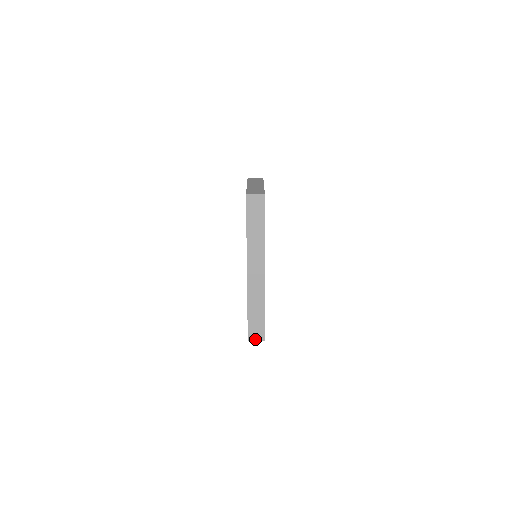
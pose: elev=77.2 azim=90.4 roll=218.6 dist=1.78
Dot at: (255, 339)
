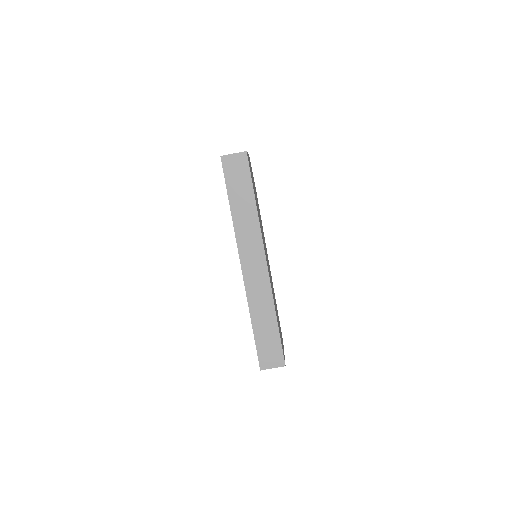
Dot at: (270, 365)
